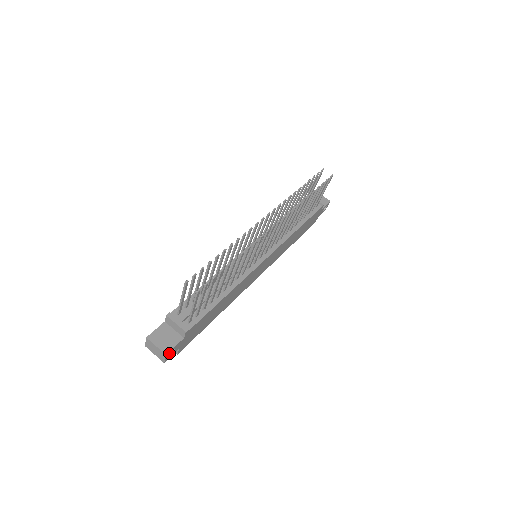
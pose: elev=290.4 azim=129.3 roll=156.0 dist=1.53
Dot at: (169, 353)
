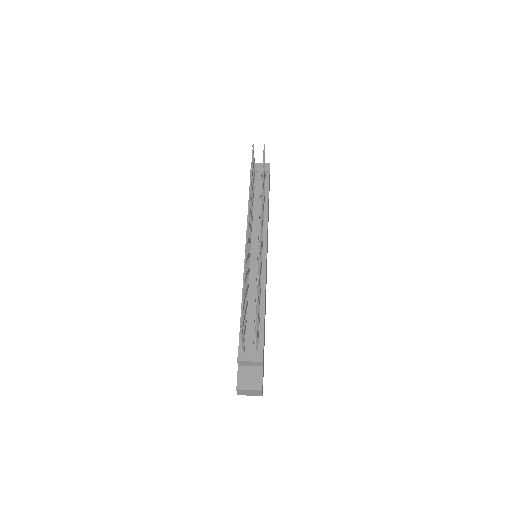
Dot at: (262, 387)
